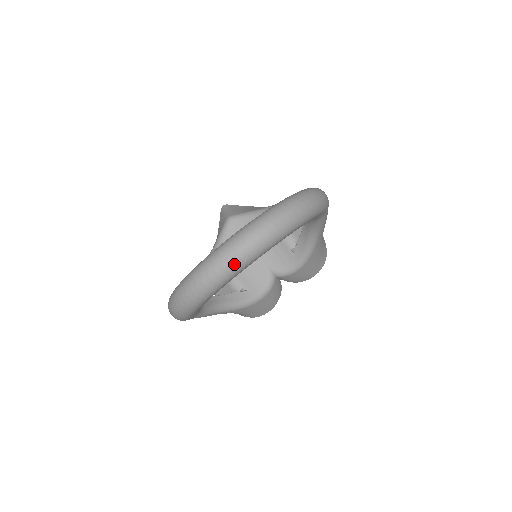
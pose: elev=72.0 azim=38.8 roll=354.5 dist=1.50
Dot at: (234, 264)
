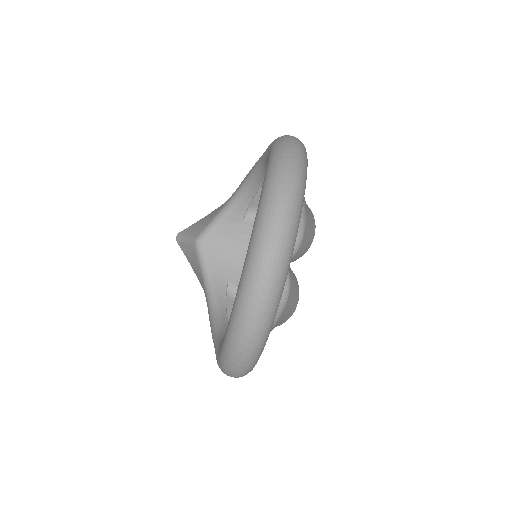
Dot at: (280, 265)
